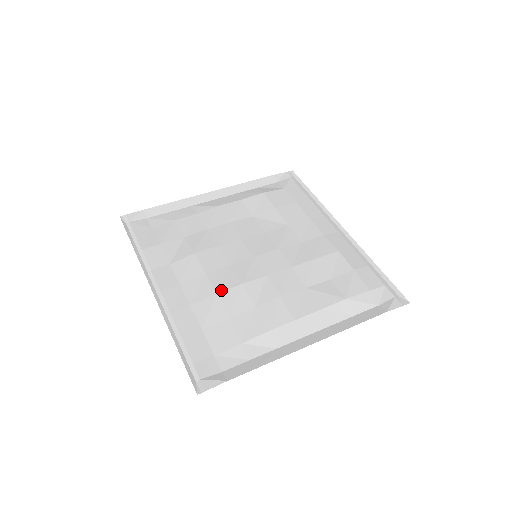
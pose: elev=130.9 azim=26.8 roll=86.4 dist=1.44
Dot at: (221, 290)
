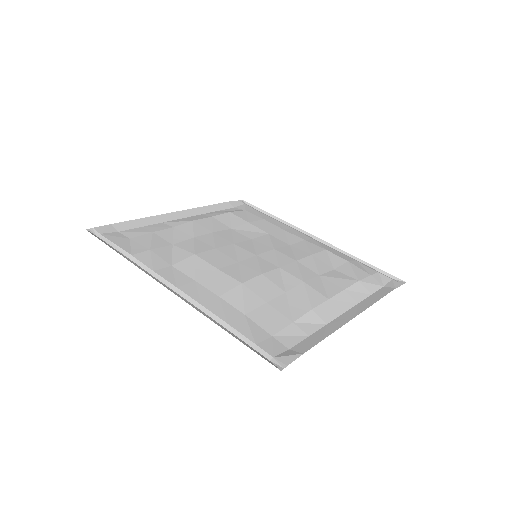
Dot at: (244, 280)
